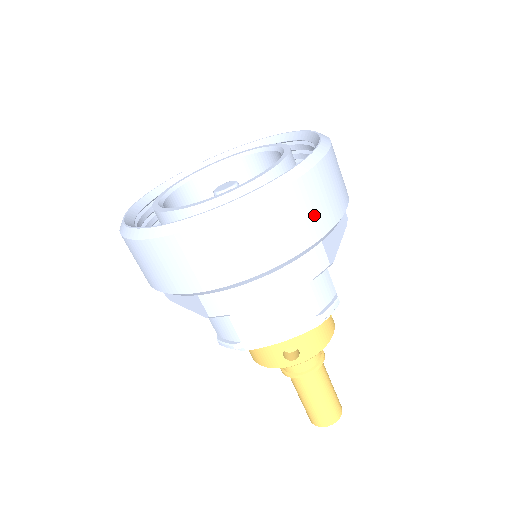
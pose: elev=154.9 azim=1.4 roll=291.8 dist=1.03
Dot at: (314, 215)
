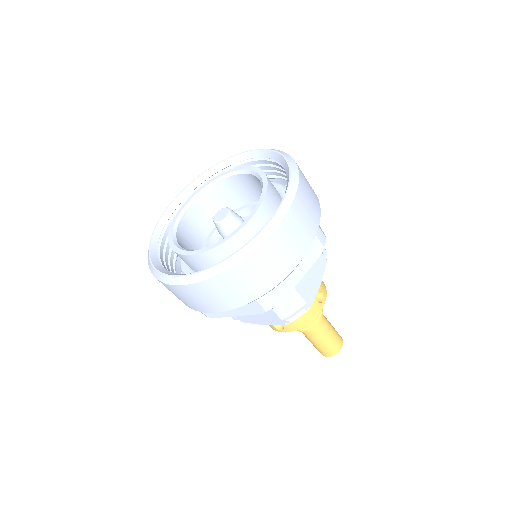
Dot at: (253, 284)
